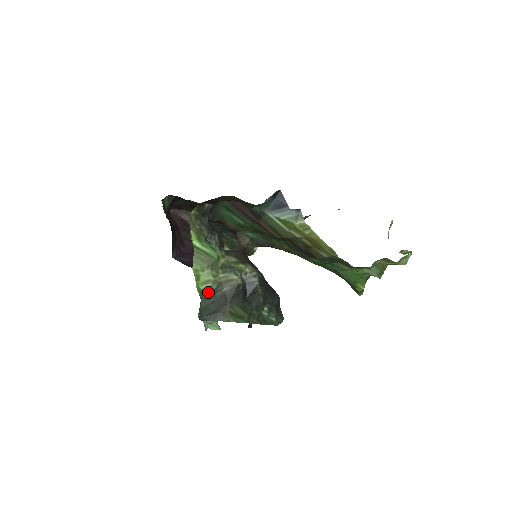
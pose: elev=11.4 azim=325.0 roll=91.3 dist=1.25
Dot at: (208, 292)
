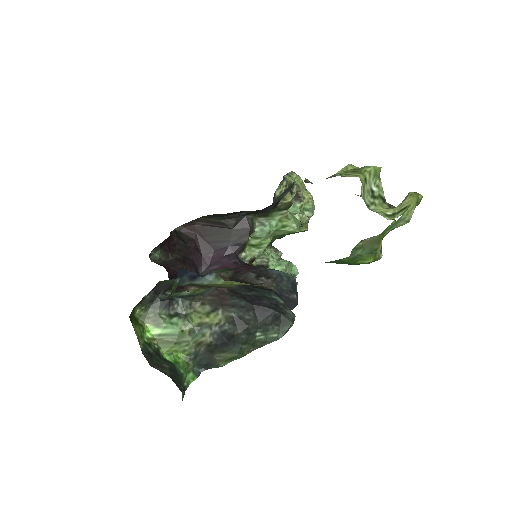
Dot at: (192, 355)
